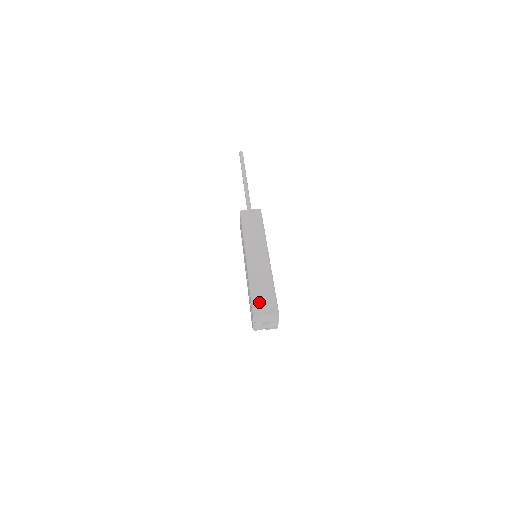
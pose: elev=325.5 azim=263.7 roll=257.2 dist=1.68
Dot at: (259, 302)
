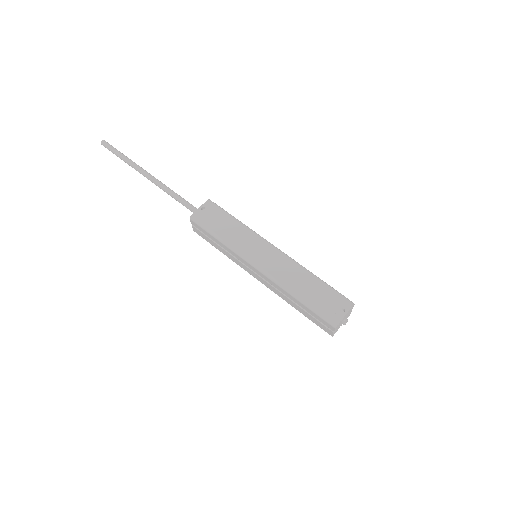
Dot at: (324, 307)
